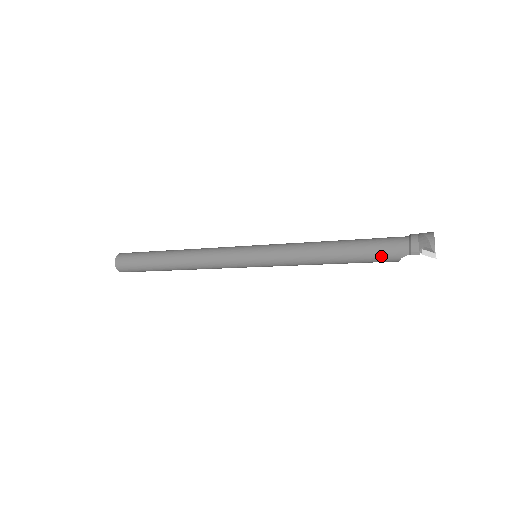
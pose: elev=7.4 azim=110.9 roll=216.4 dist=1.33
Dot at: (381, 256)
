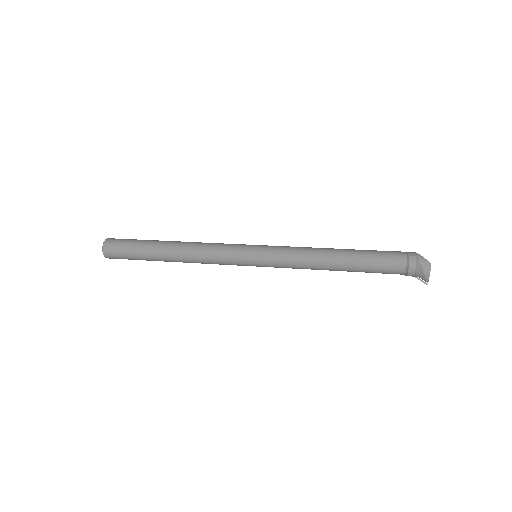
Dot at: occluded
